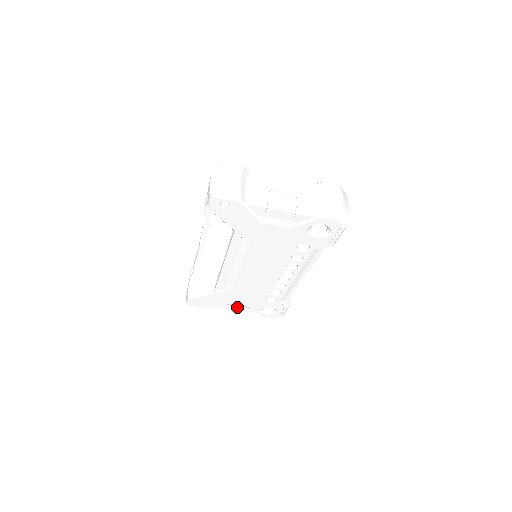
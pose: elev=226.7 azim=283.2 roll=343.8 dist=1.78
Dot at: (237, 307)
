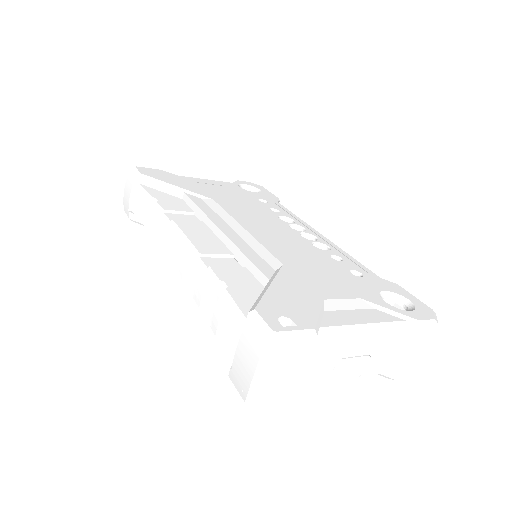
Dot at: occluded
